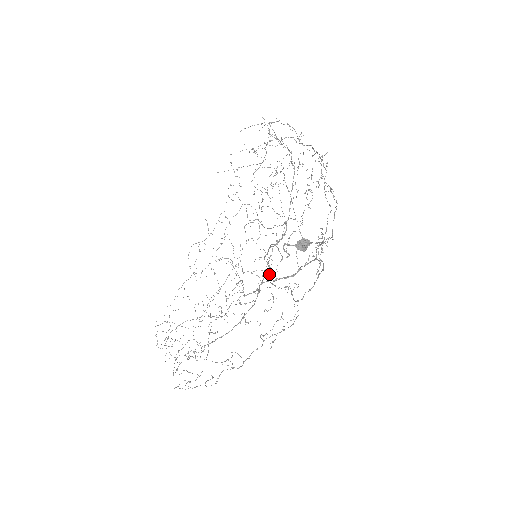
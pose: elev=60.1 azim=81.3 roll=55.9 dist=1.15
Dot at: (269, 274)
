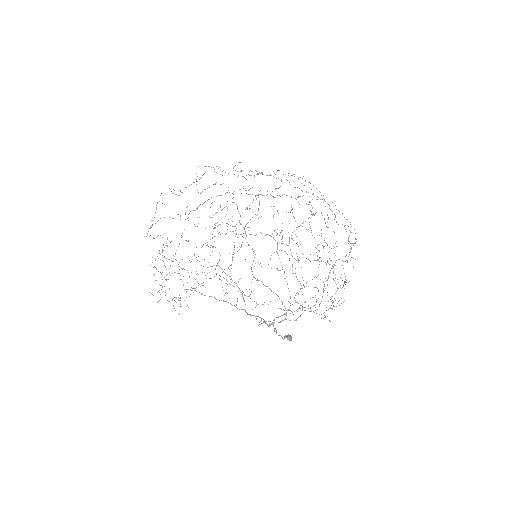
Dot at: occluded
